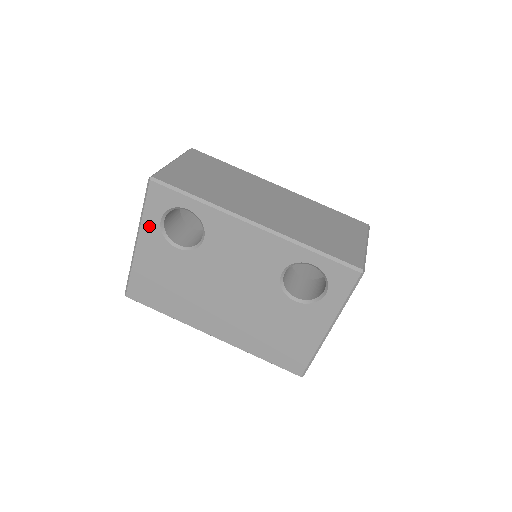
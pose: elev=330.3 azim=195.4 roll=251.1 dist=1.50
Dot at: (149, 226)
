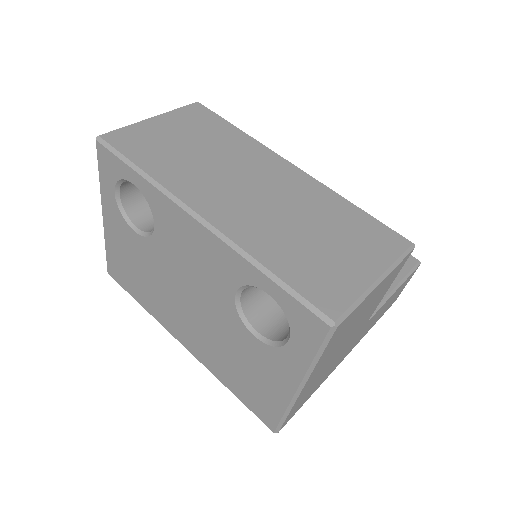
Dot at: (107, 198)
